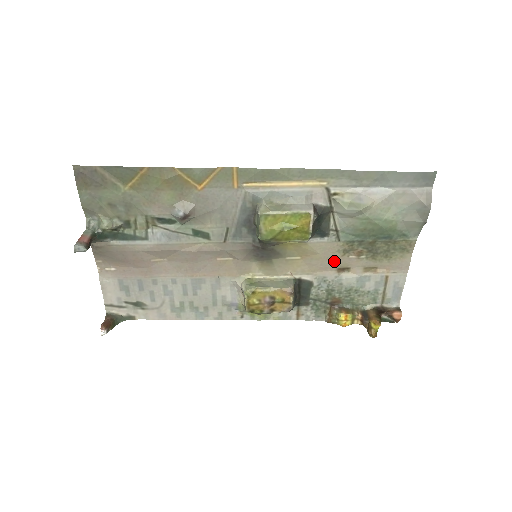
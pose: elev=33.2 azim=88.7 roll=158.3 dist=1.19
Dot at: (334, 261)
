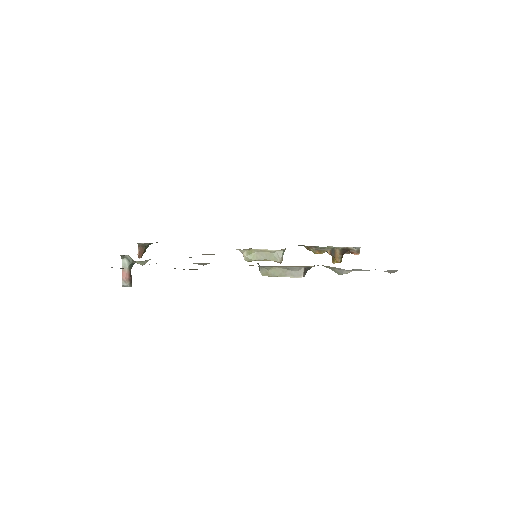
Dot at: occluded
